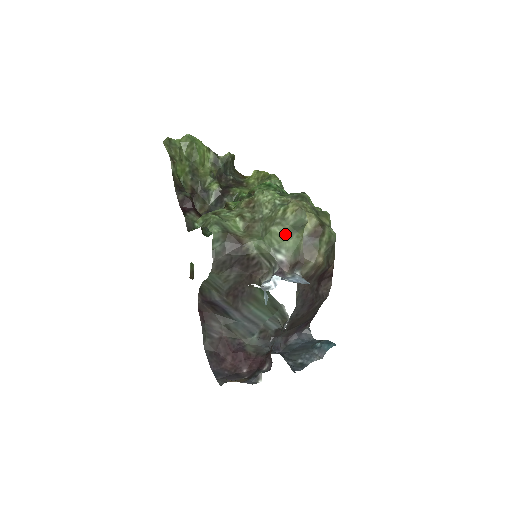
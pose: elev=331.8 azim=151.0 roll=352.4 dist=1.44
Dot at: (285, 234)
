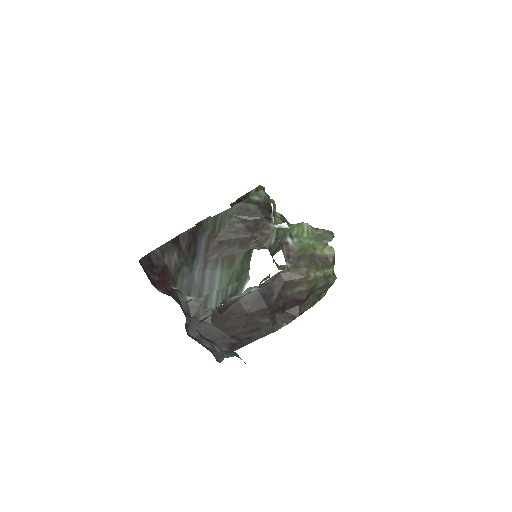
Dot at: (308, 233)
